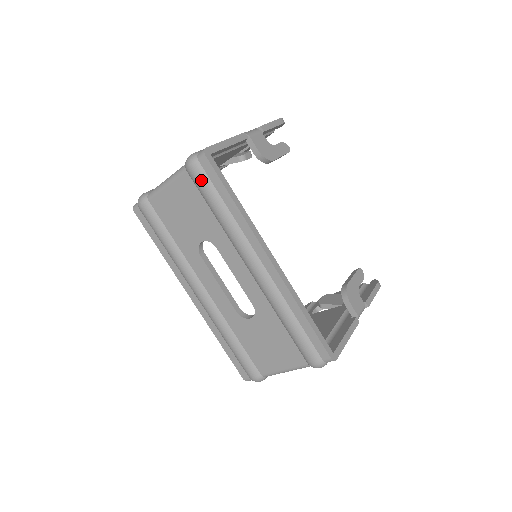
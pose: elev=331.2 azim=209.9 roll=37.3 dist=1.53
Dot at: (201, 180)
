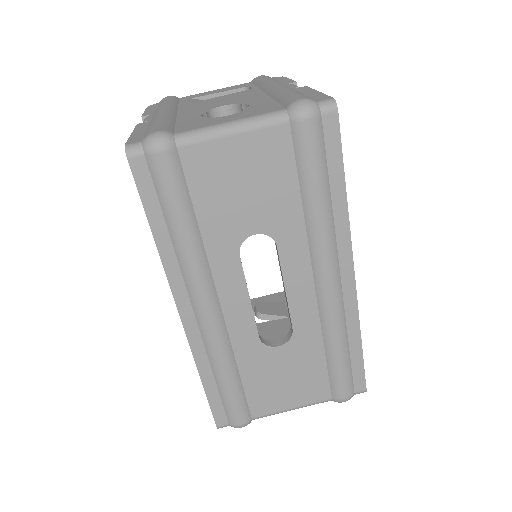
Dot at: (315, 145)
